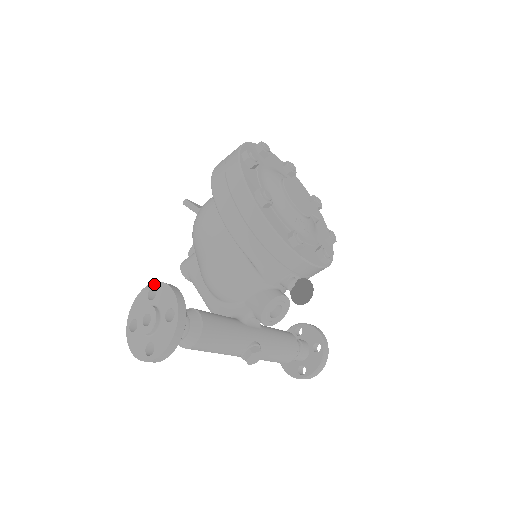
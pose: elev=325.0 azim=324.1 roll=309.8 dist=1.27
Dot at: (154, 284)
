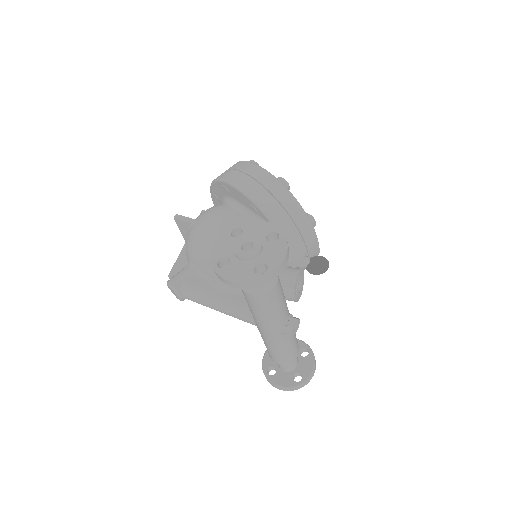
Dot at: (236, 226)
